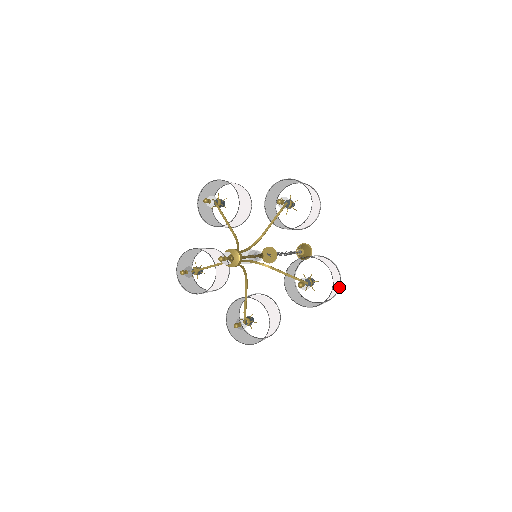
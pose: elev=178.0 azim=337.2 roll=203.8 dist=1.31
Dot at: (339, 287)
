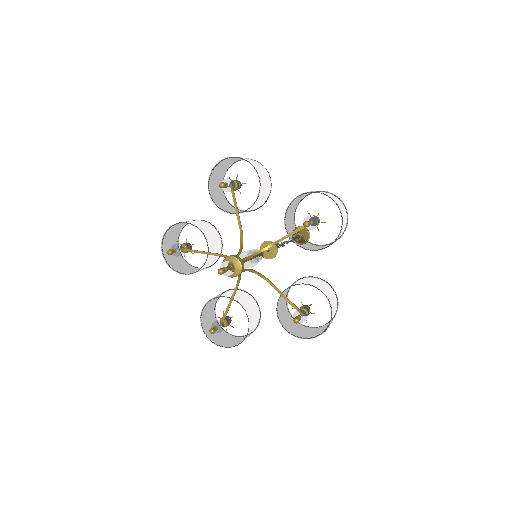
Dot at: (332, 319)
